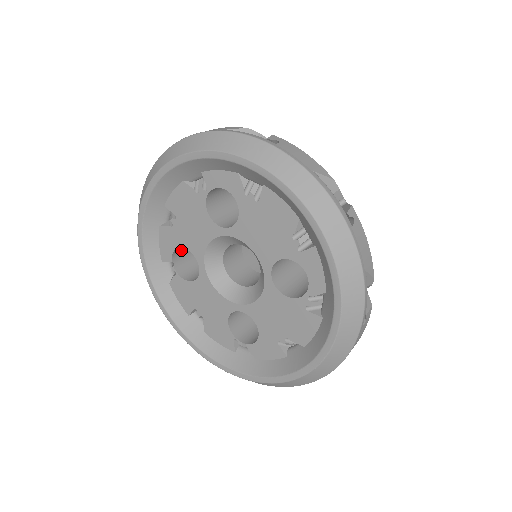
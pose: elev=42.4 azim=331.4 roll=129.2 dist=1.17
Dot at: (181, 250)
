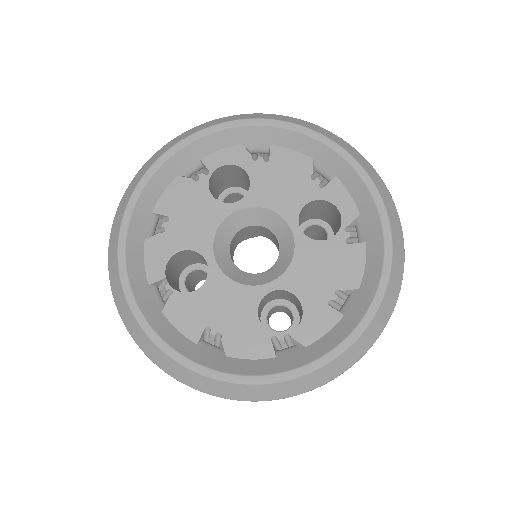
Dot at: (169, 272)
